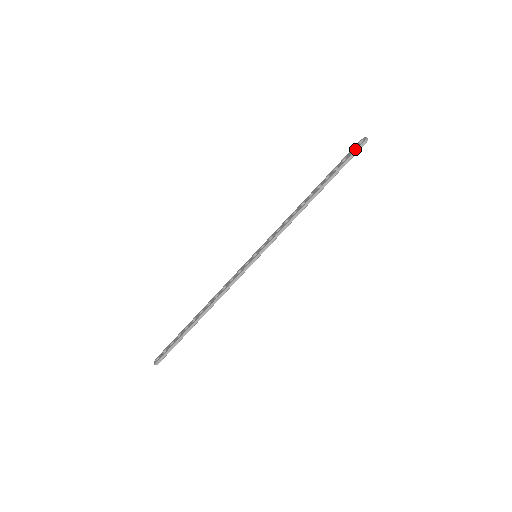
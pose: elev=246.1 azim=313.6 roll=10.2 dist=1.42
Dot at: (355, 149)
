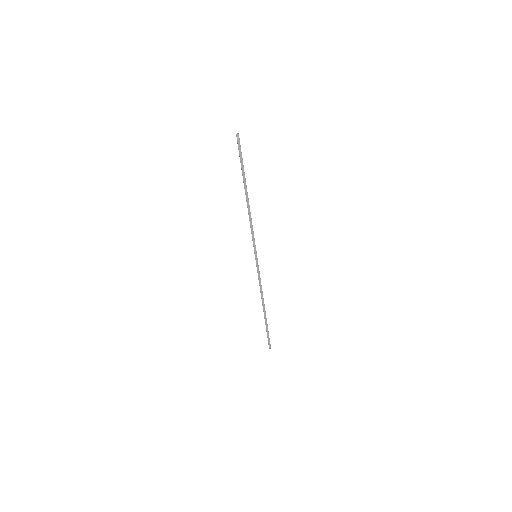
Dot at: (238, 149)
